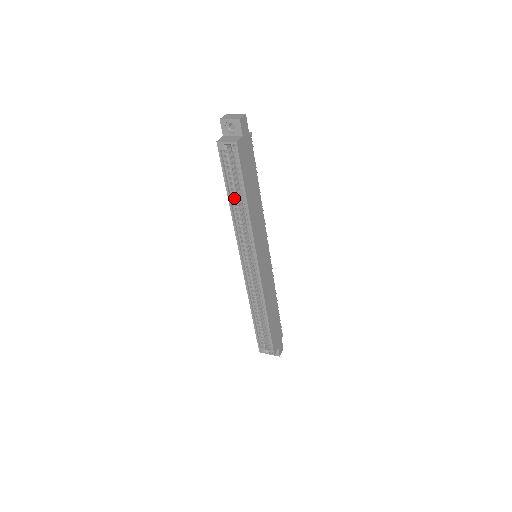
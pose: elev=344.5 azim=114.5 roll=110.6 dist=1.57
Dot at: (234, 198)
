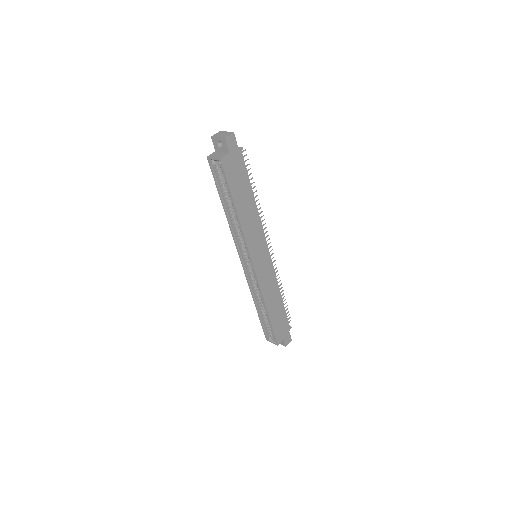
Dot at: (229, 205)
